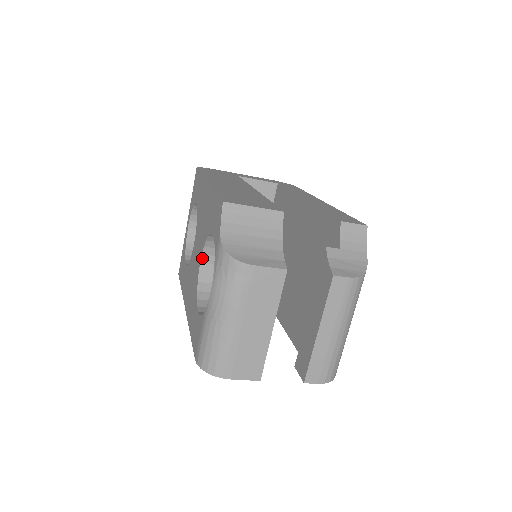
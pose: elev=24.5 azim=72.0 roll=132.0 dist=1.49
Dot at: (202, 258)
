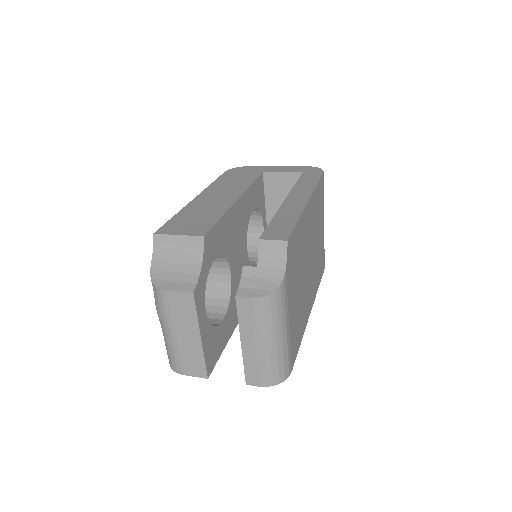
Dot at: occluded
